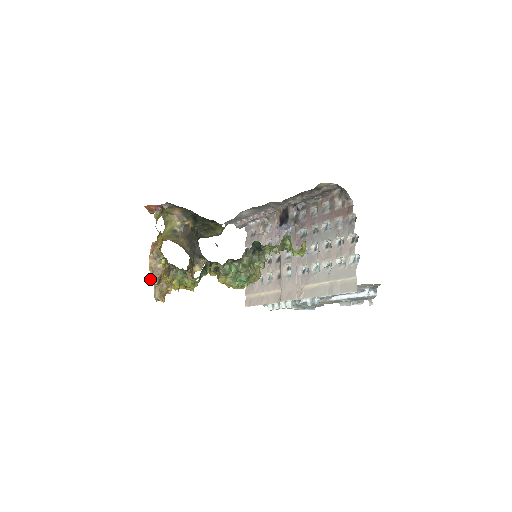
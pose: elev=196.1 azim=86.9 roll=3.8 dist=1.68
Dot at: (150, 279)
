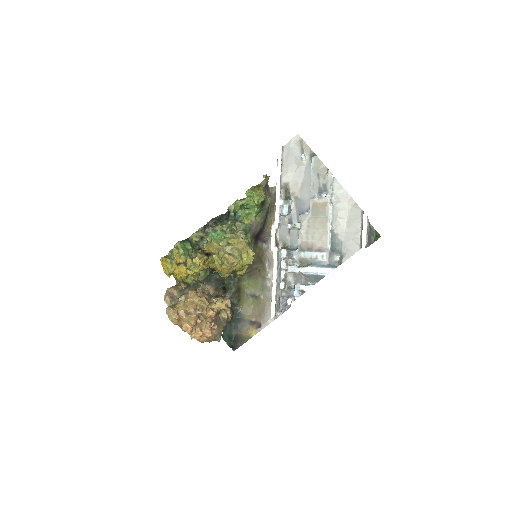
Dot at: (164, 299)
